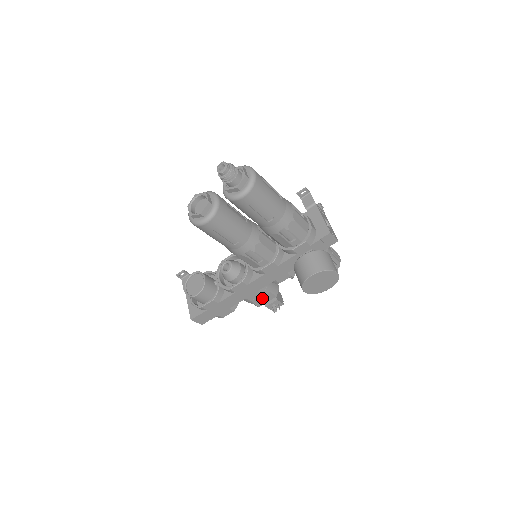
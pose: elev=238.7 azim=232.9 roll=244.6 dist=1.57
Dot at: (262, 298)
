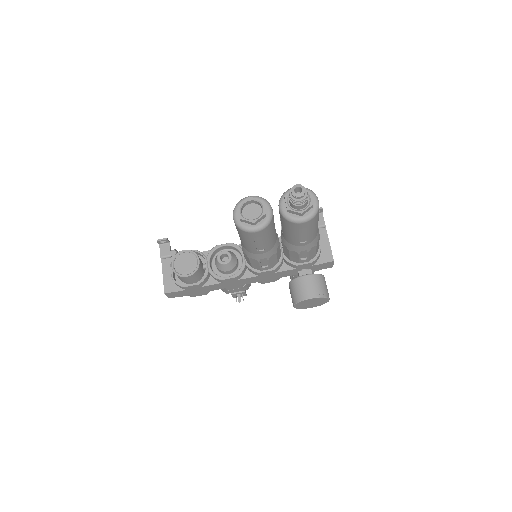
Dot at: (238, 290)
